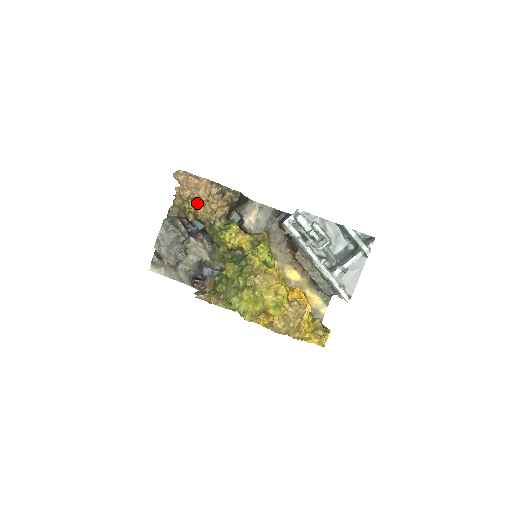
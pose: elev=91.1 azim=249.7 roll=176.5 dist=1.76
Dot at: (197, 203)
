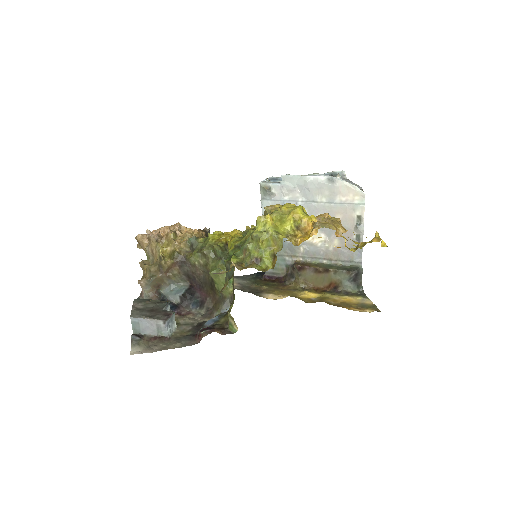
Dot at: (170, 234)
